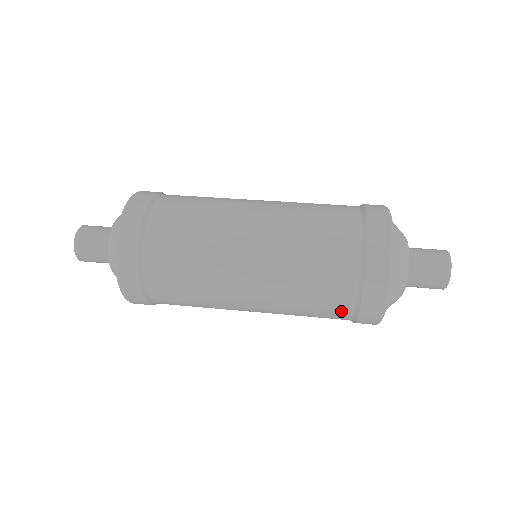
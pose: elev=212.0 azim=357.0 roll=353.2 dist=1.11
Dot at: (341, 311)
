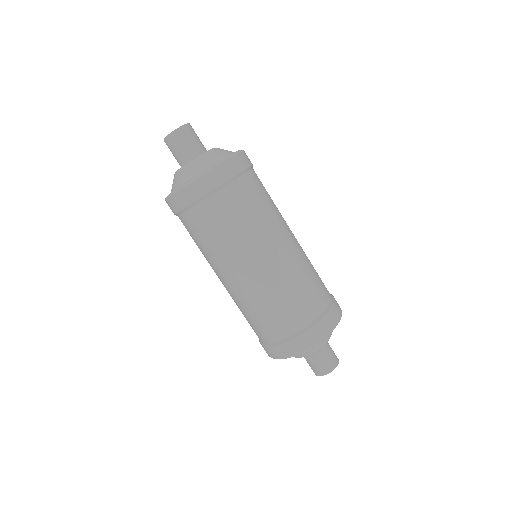
Dot at: occluded
